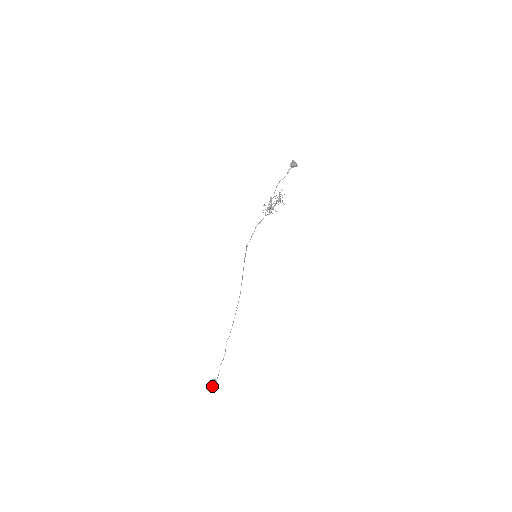
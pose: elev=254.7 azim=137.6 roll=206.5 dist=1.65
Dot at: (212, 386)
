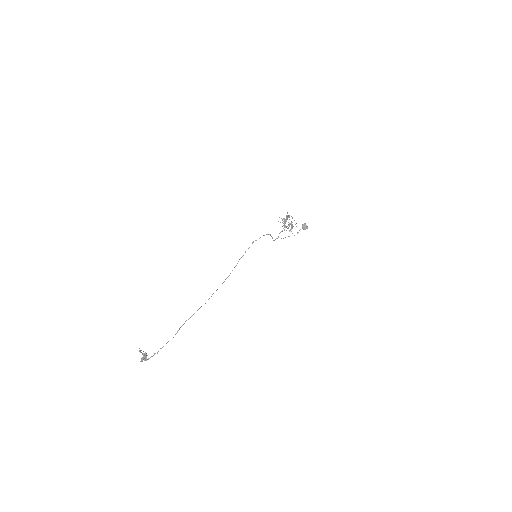
Dot at: (142, 353)
